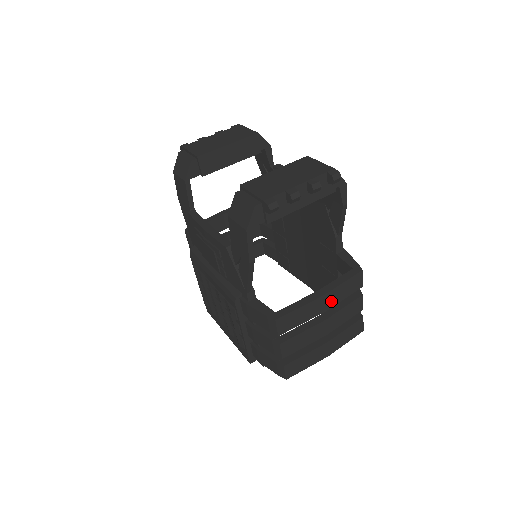
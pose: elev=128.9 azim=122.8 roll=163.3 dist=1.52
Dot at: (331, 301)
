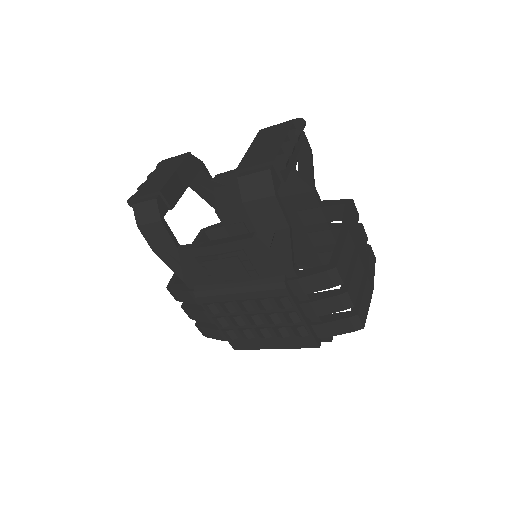
Dot at: (353, 234)
